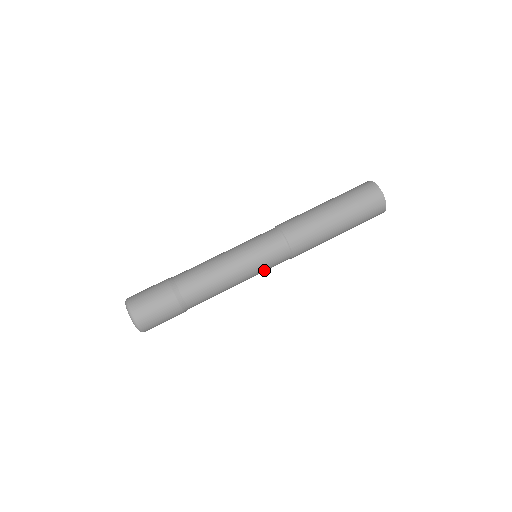
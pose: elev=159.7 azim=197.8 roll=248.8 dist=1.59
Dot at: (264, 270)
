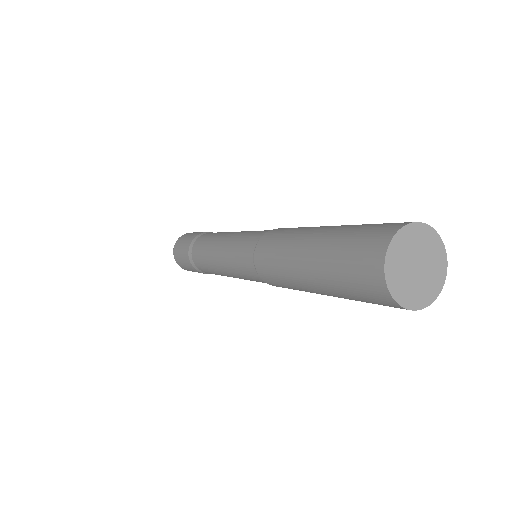
Dot at: occluded
